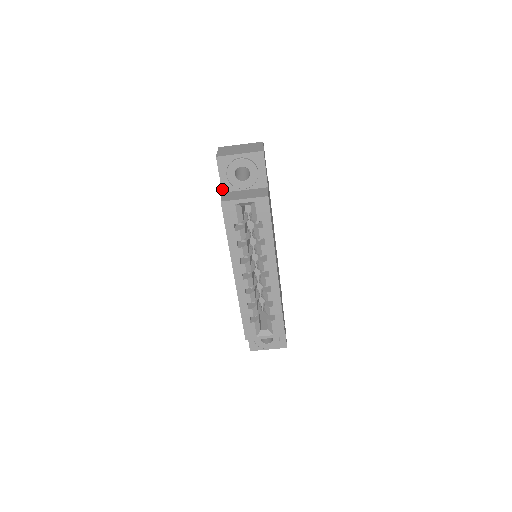
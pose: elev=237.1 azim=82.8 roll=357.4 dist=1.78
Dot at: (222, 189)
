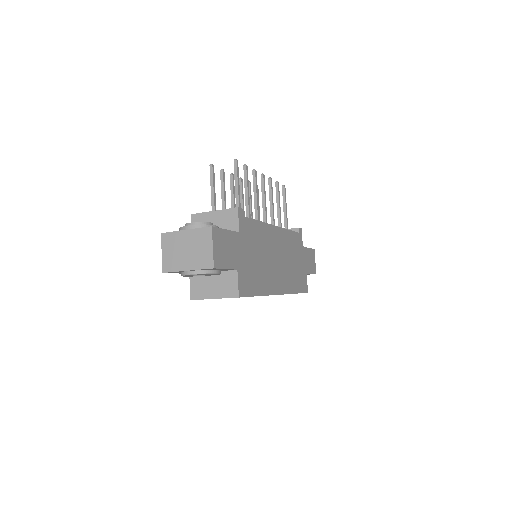
Dot at: occluded
